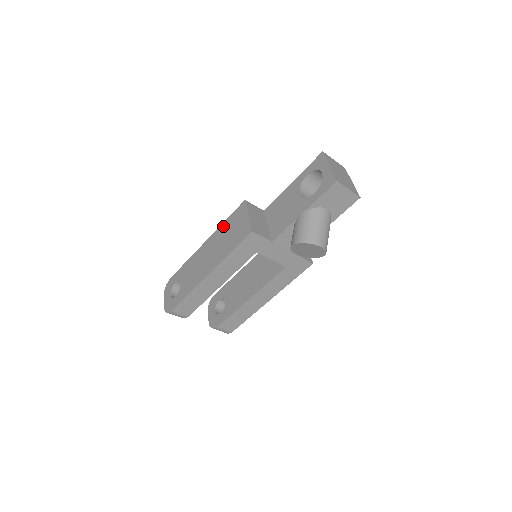
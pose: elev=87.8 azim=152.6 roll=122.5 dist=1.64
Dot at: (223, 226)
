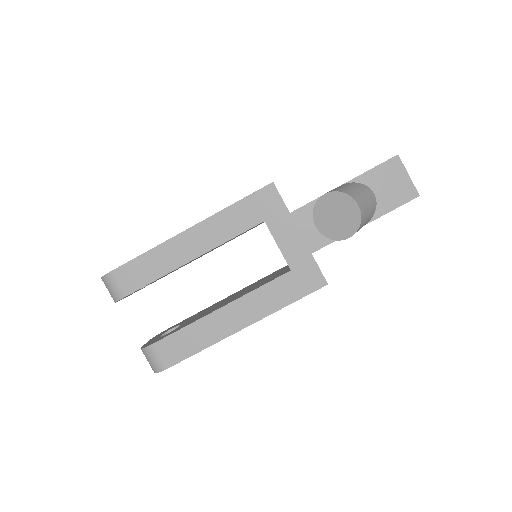
Dot at: occluded
